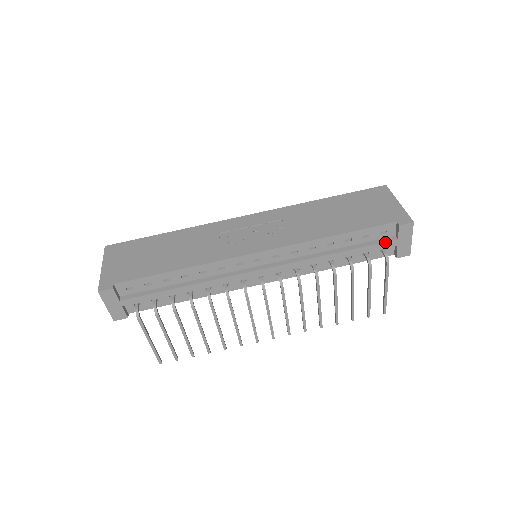
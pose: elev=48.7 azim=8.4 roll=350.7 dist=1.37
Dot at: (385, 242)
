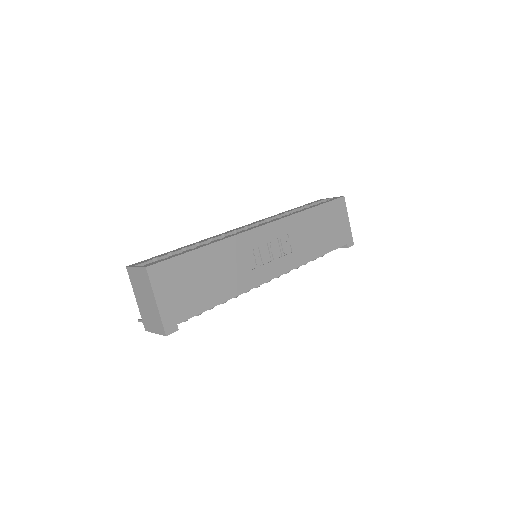
Dot at: occluded
